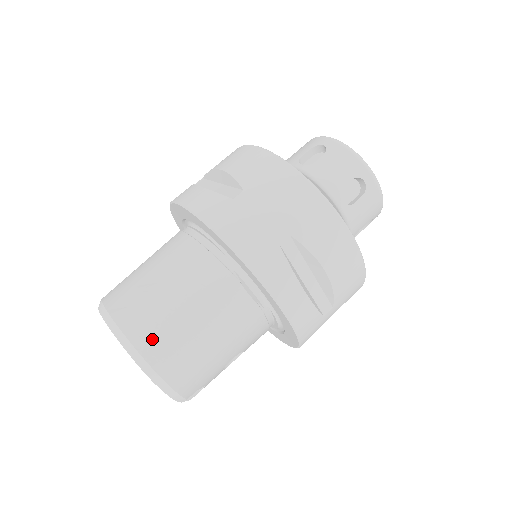
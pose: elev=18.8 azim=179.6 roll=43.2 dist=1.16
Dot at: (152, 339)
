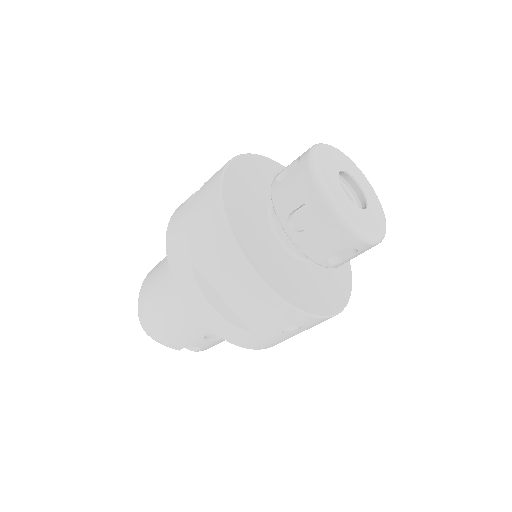
Dot at: (144, 302)
